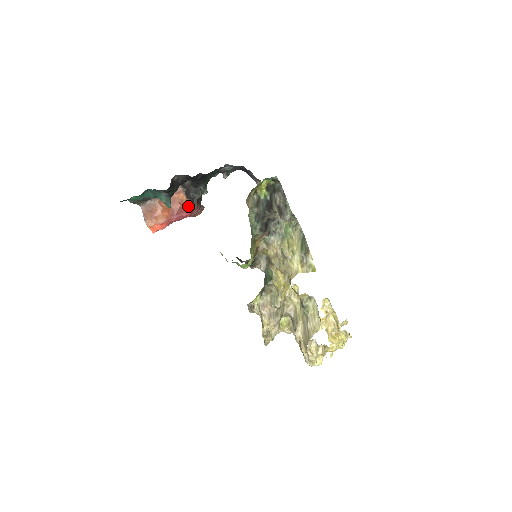
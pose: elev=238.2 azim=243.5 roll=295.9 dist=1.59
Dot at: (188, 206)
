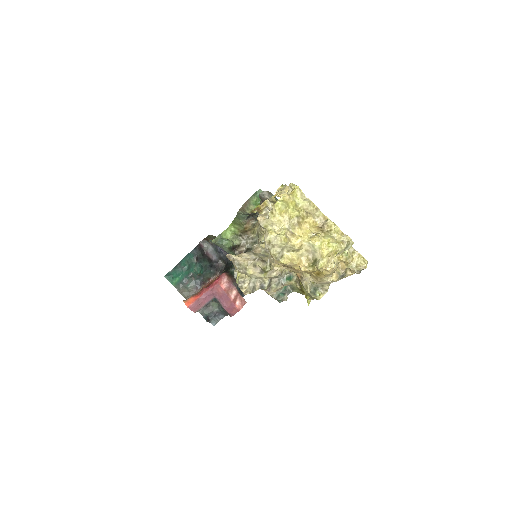
Dot at: occluded
